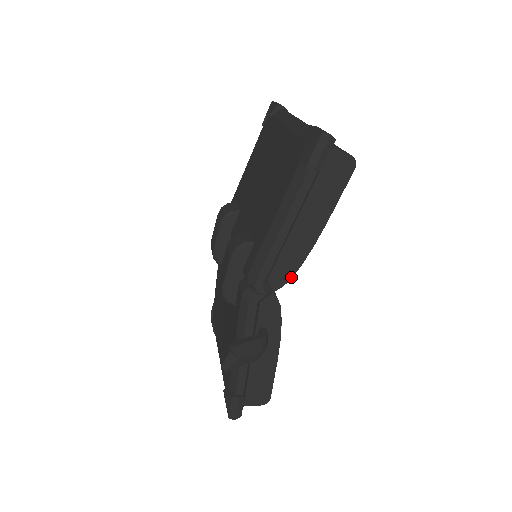
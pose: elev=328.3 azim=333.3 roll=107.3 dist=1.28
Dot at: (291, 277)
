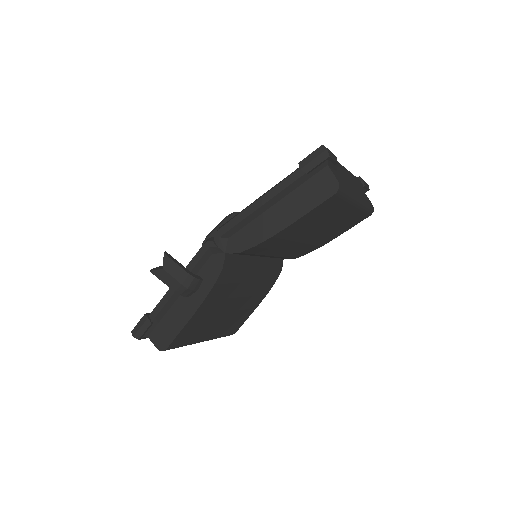
Dot at: (243, 250)
